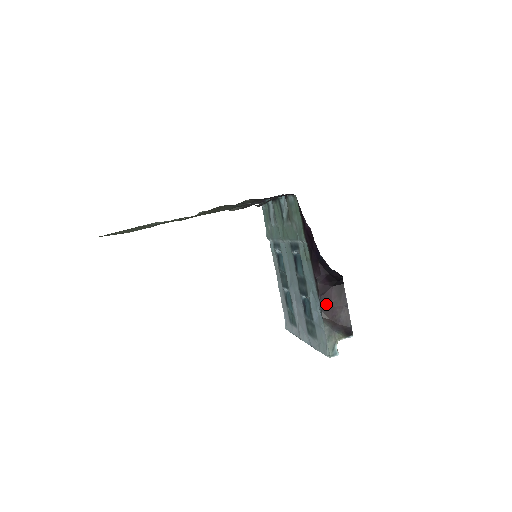
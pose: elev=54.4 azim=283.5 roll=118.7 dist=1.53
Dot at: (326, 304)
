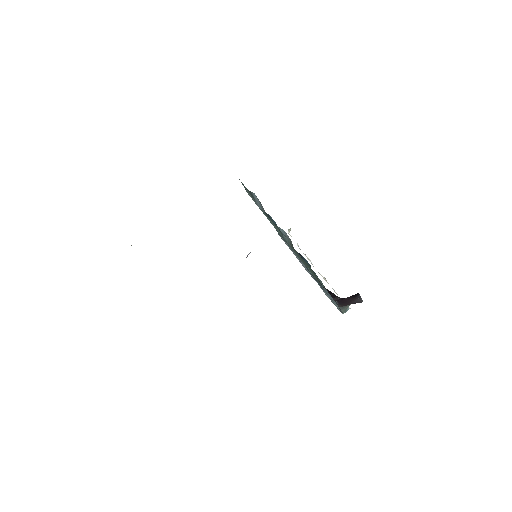
Dot at: (342, 303)
